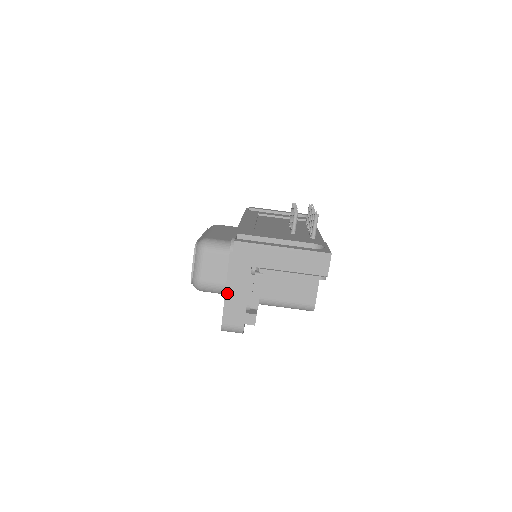
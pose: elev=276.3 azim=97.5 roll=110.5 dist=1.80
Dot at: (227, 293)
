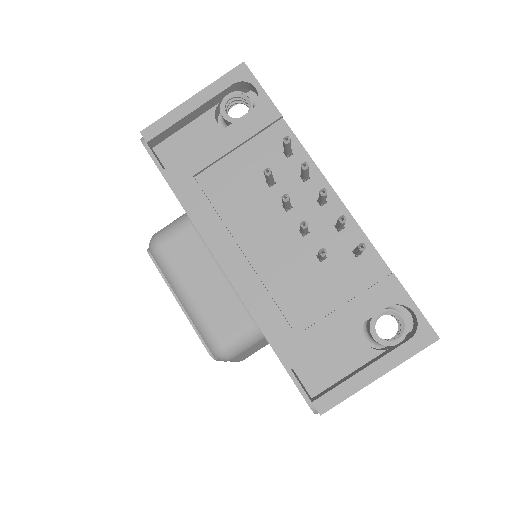
Dot at: occluded
